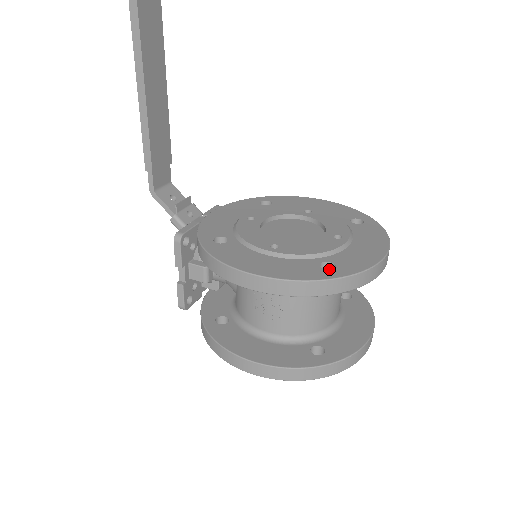
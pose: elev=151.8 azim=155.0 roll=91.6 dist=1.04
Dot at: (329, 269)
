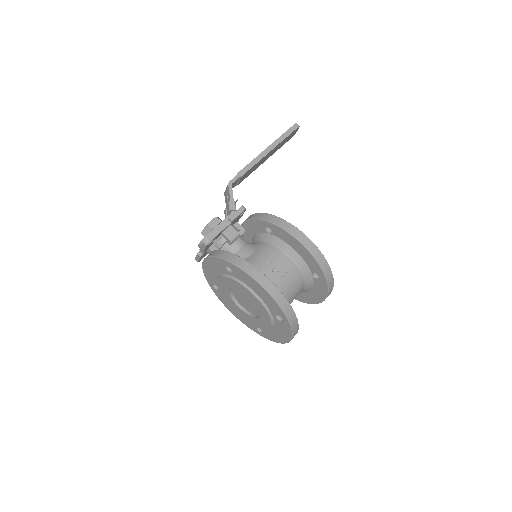
Dot at: occluded
